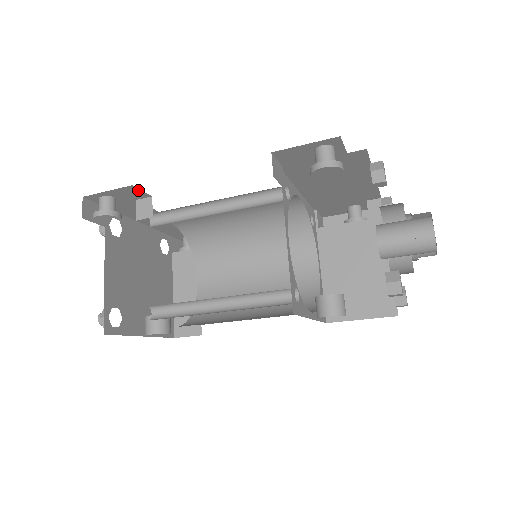
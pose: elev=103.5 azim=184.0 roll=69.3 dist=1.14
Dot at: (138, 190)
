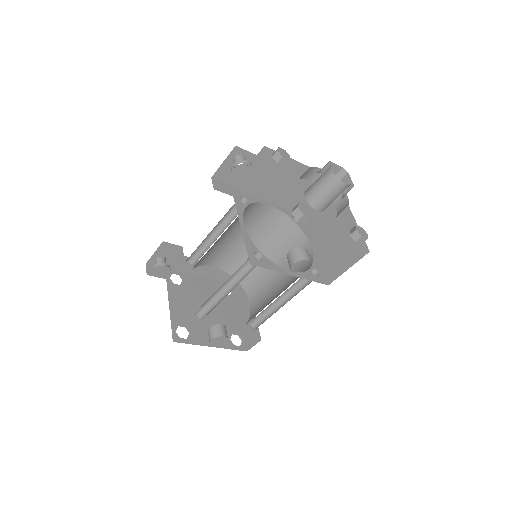
Dot at: (170, 244)
